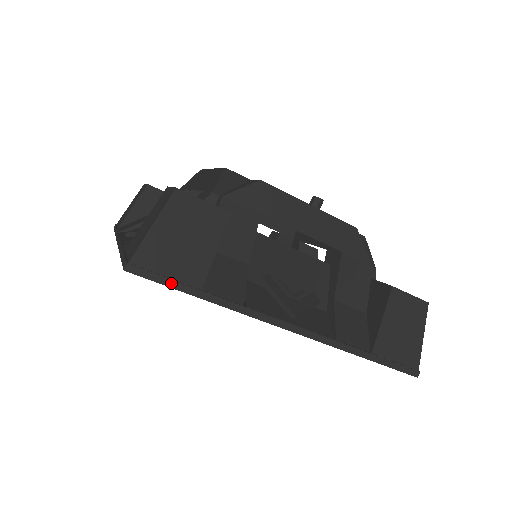
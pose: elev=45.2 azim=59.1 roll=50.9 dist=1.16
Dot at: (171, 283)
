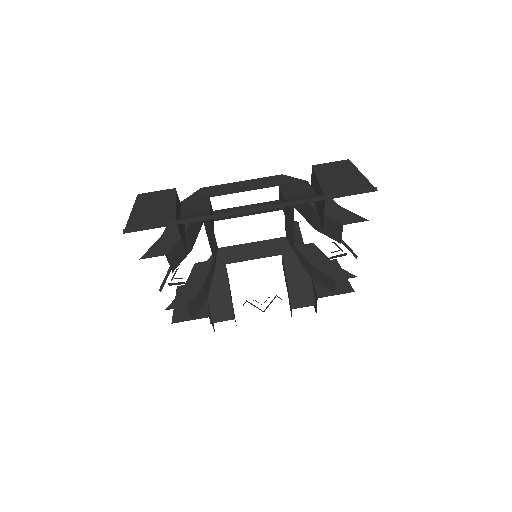
Dot at: (154, 226)
